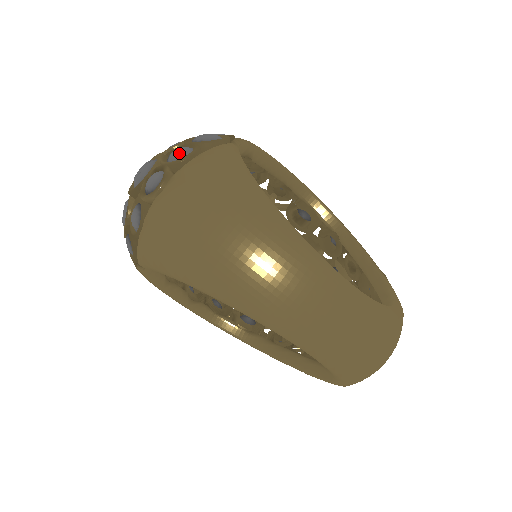
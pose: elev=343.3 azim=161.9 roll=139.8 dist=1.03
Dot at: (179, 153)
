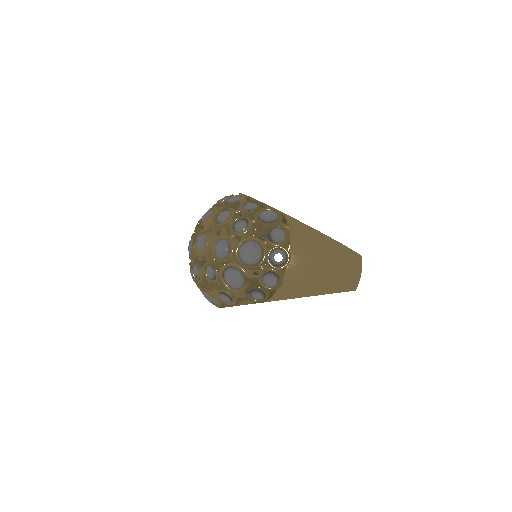
Dot at: (281, 235)
